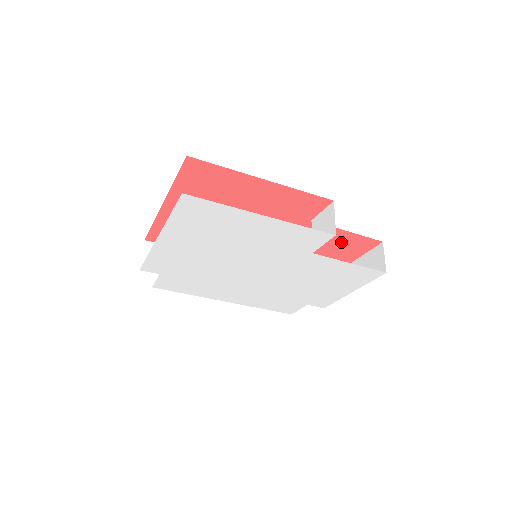
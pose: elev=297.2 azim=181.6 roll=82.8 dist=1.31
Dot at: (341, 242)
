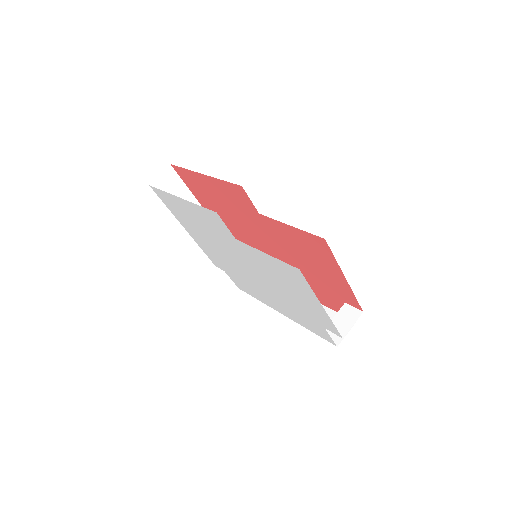
Dot at: (304, 242)
